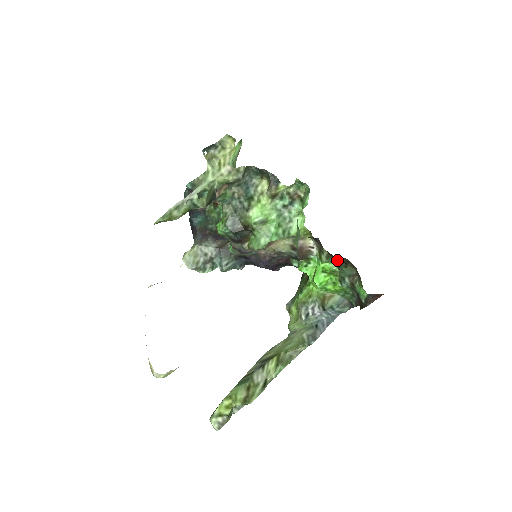
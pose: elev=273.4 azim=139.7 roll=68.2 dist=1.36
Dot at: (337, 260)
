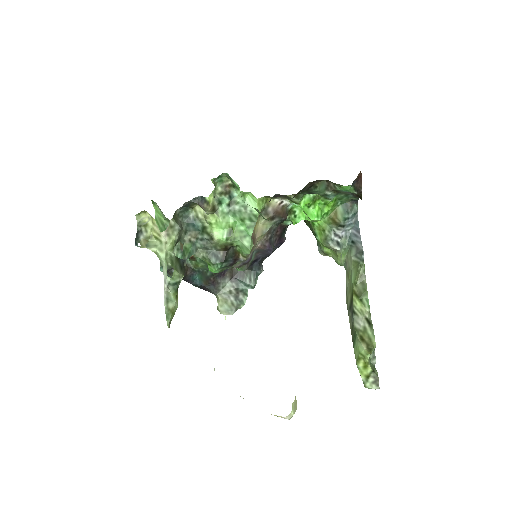
Dot at: (305, 191)
